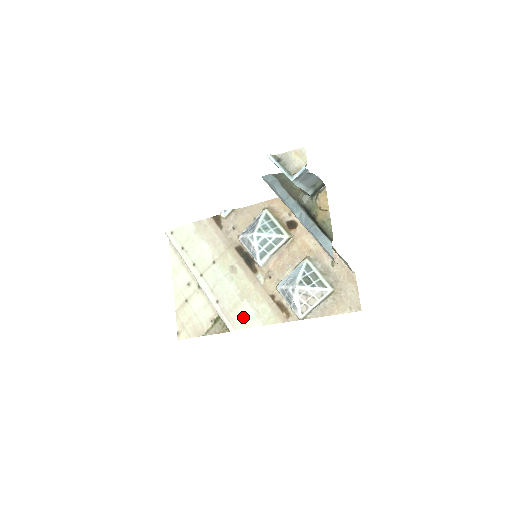
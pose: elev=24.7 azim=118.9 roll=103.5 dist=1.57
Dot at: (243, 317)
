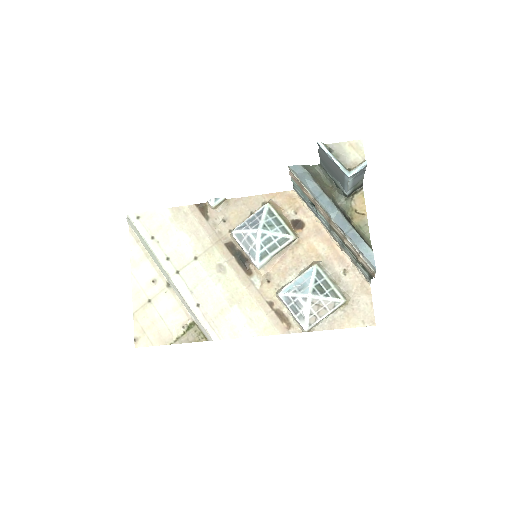
Dot at: (232, 325)
